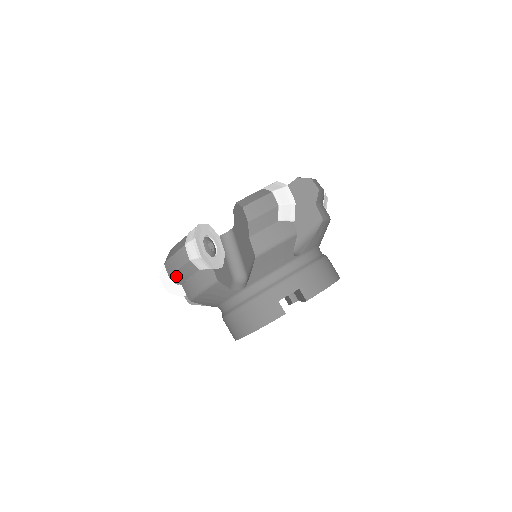
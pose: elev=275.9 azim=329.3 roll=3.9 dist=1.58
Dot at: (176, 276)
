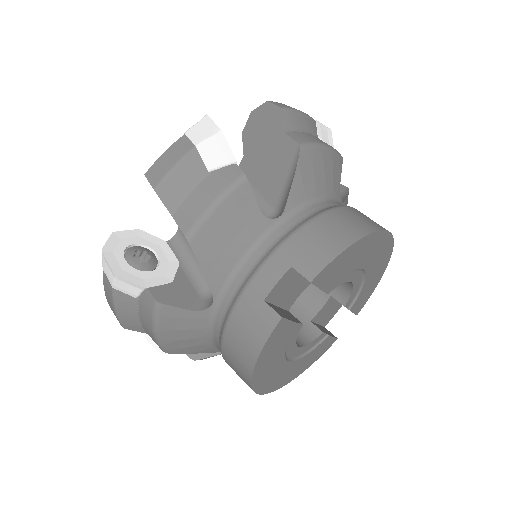
Dot at: (125, 322)
